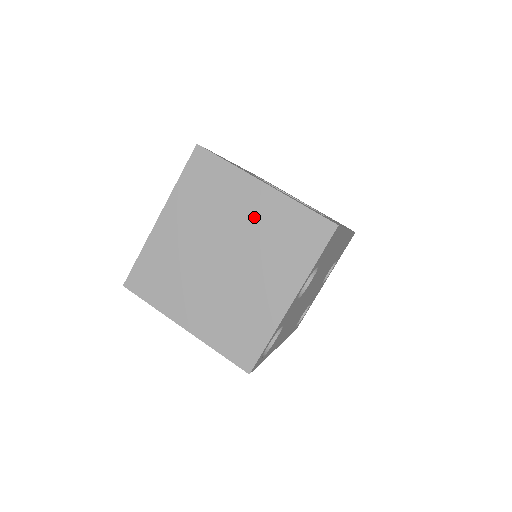
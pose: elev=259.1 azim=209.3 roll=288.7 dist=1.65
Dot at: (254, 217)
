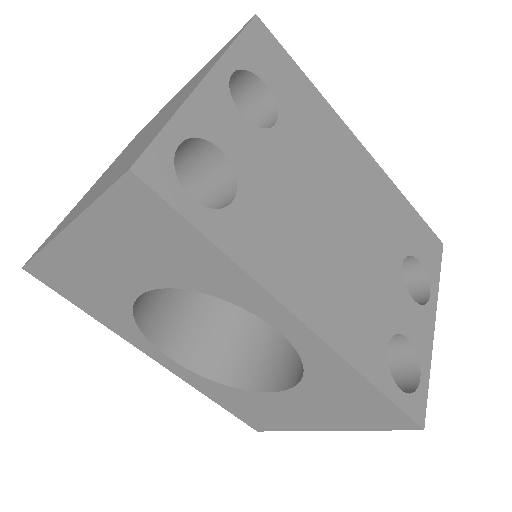
Dot at: occluded
